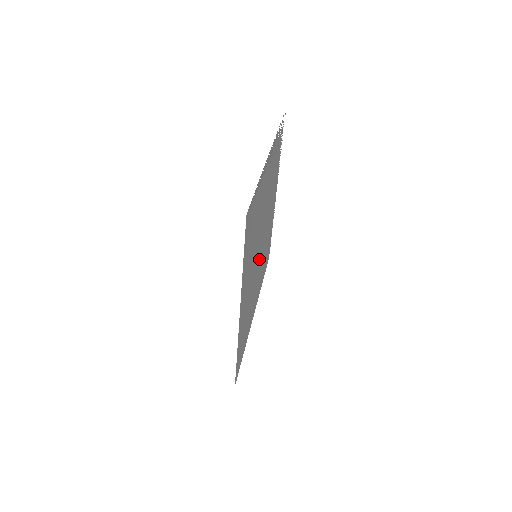
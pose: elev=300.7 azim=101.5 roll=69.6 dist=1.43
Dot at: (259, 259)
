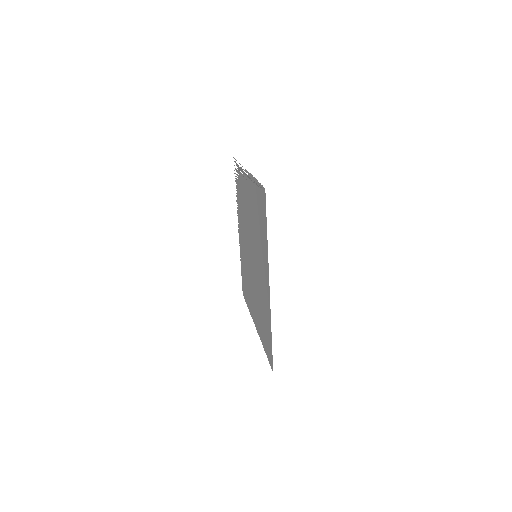
Dot at: (252, 269)
